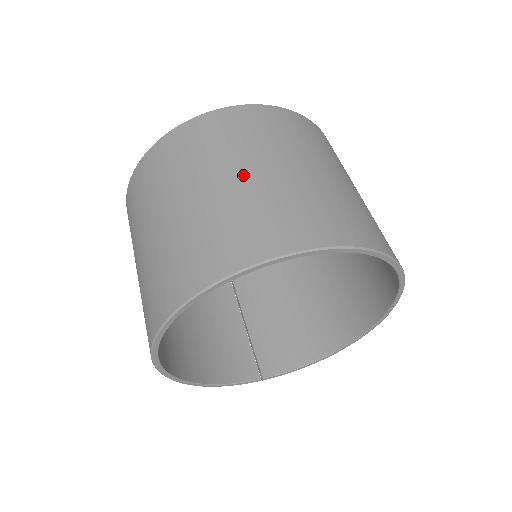
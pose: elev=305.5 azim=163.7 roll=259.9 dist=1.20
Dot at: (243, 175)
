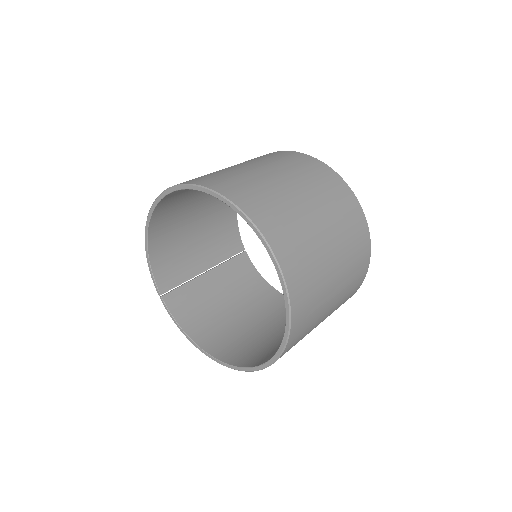
Dot at: (312, 210)
